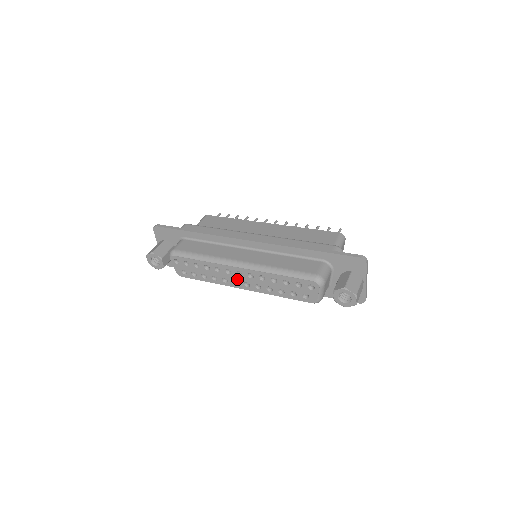
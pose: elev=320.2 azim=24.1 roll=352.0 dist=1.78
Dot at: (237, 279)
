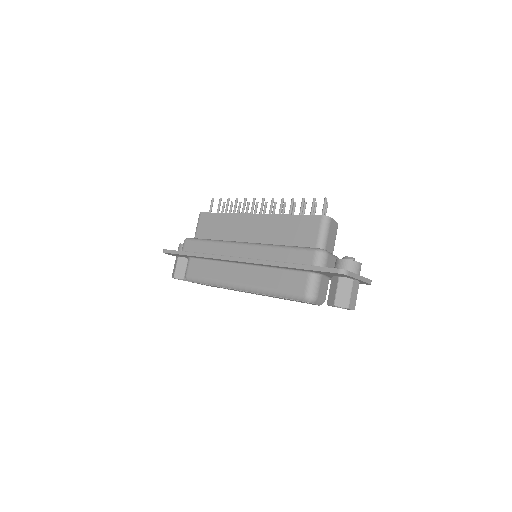
Dot at: (247, 292)
